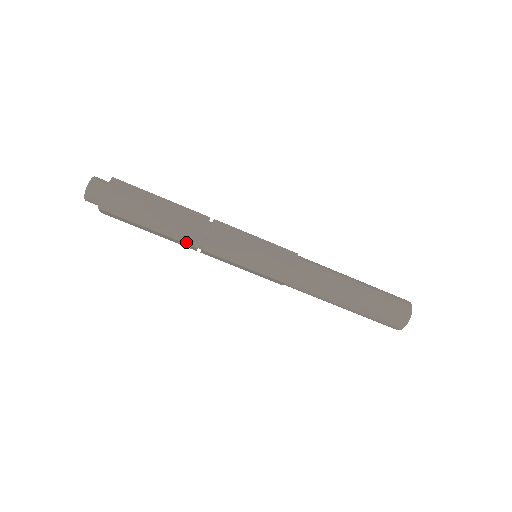
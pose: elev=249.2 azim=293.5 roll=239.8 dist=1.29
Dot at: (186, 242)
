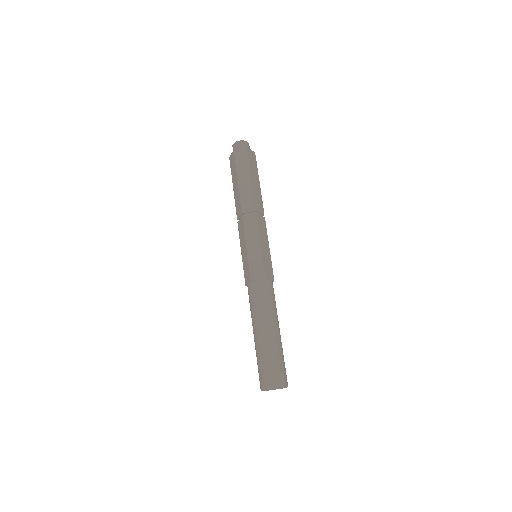
Dot at: (242, 205)
